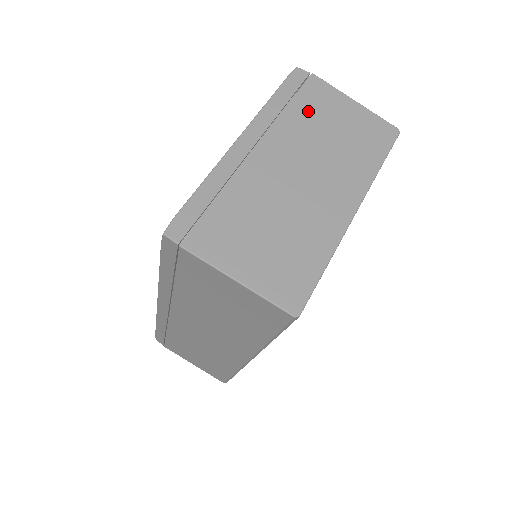
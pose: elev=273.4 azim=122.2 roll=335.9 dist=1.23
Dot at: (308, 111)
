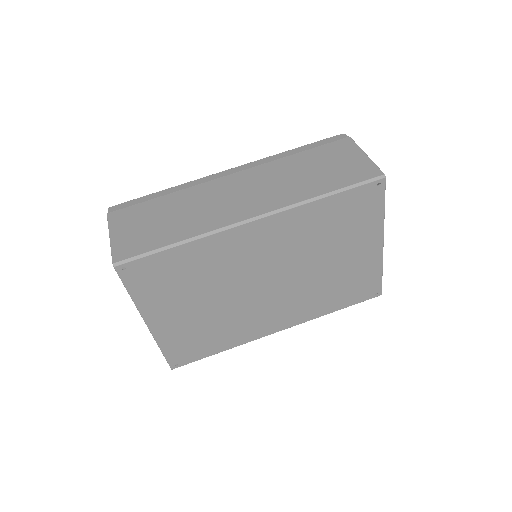
Dot at: occluded
